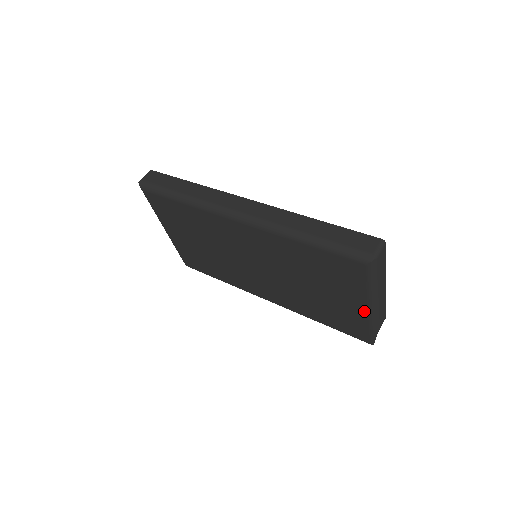
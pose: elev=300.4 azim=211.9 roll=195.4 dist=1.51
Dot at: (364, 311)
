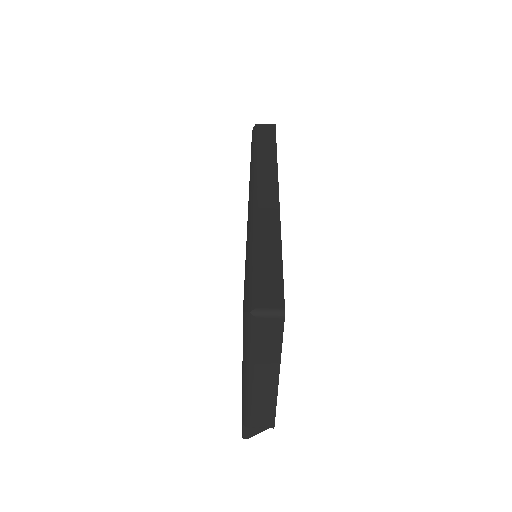
Dot at: occluded
